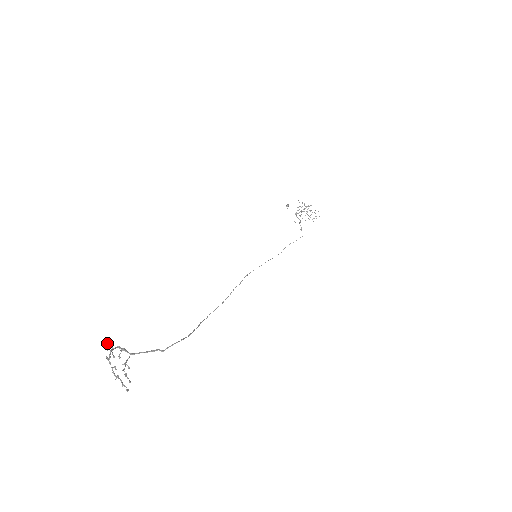
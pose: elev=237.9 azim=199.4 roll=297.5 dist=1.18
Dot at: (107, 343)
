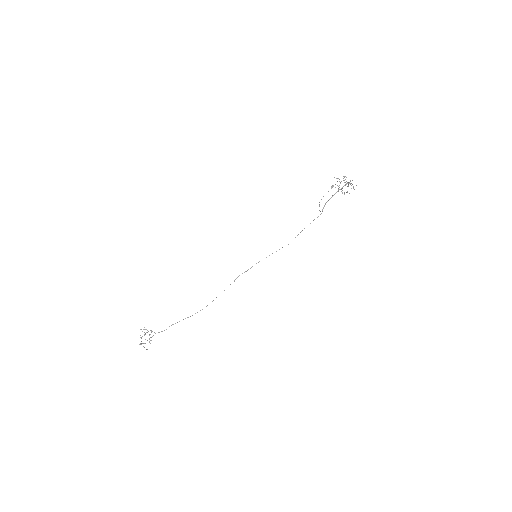
Dot at: (143, 329)
